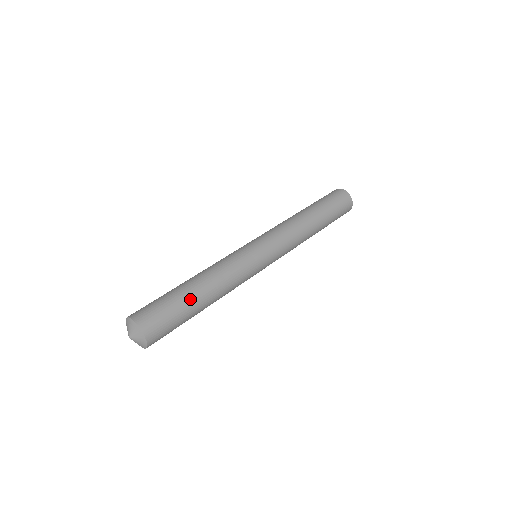
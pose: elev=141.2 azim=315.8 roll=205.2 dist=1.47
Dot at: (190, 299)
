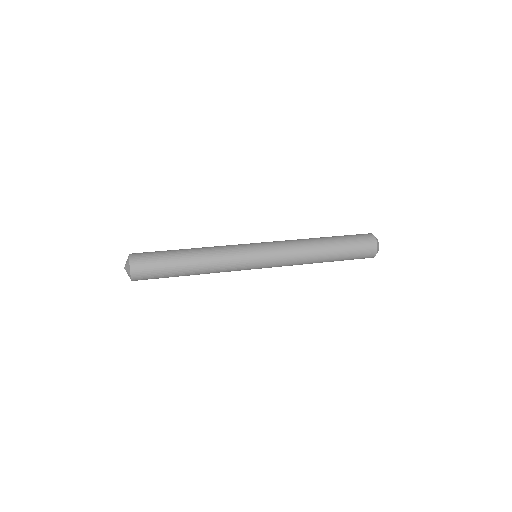
Dot at: (175, 250)
